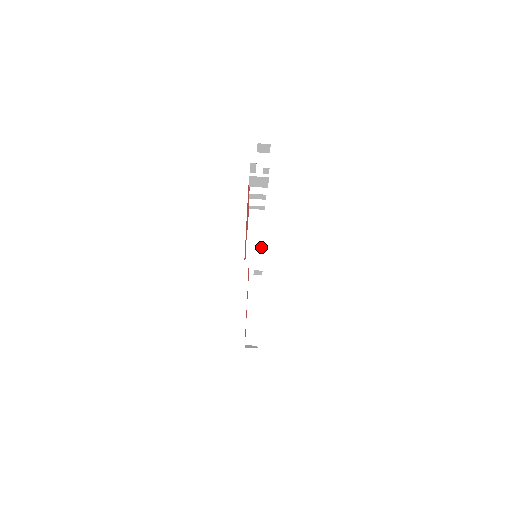
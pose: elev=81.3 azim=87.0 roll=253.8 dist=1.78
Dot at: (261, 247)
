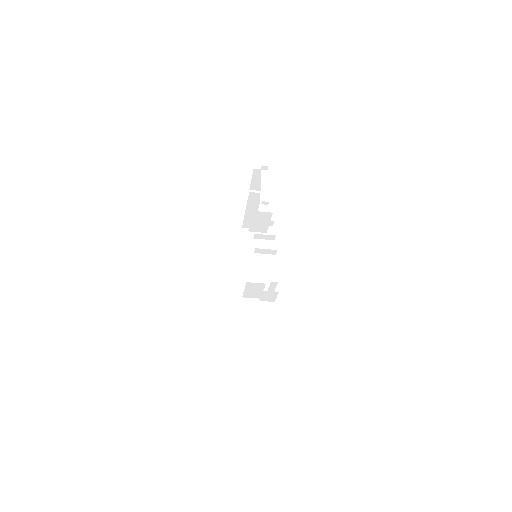
Dot at: (260, 290)
